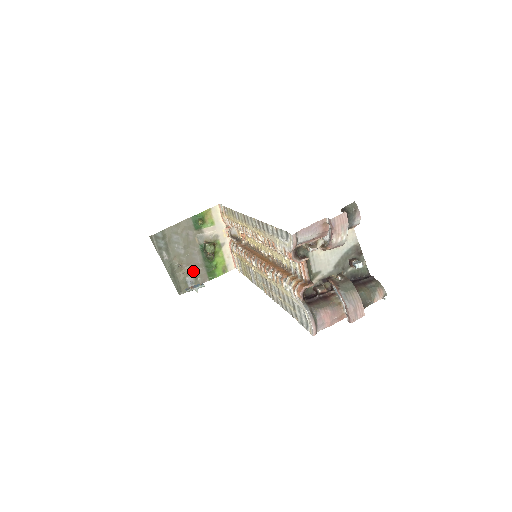
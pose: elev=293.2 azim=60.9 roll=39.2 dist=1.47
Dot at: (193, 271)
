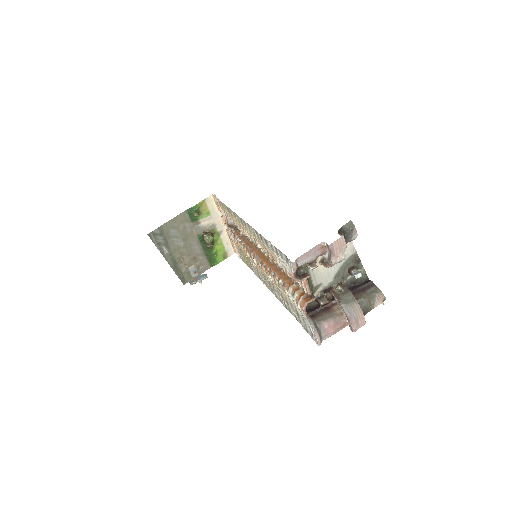
Dot at: (194, 261)
